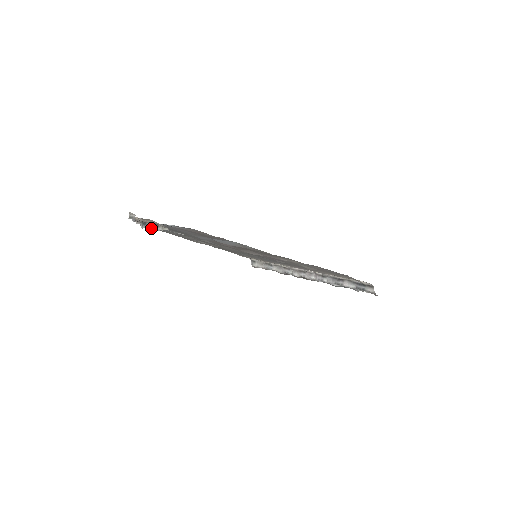
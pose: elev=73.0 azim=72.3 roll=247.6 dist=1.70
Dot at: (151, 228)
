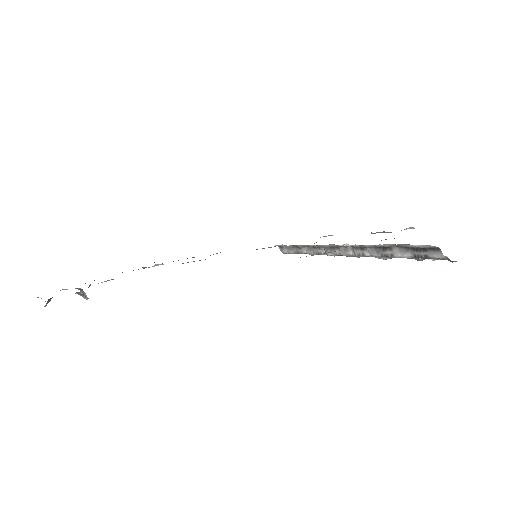
Dot at: occluded
